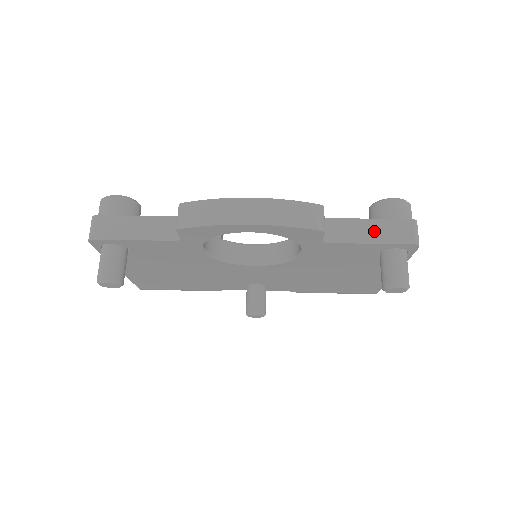
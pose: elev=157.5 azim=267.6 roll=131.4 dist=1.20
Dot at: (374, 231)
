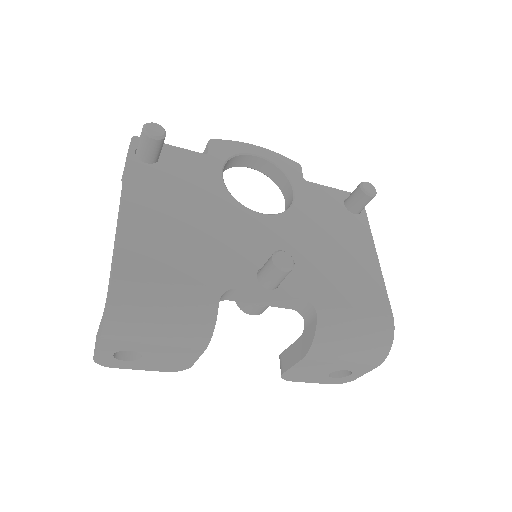
Dot at: occluded
